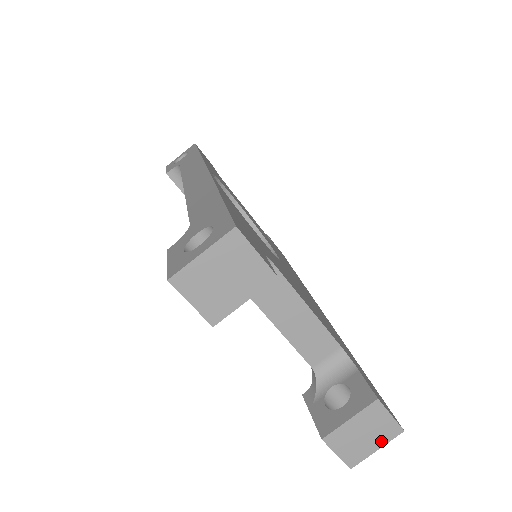
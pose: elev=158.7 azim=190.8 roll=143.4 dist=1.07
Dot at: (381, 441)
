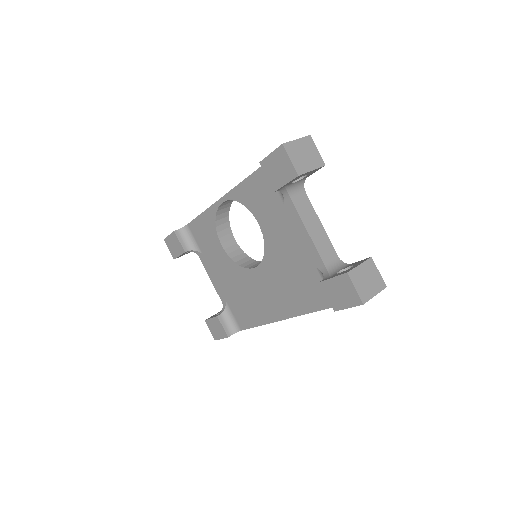
Dot at: (376, 289)
